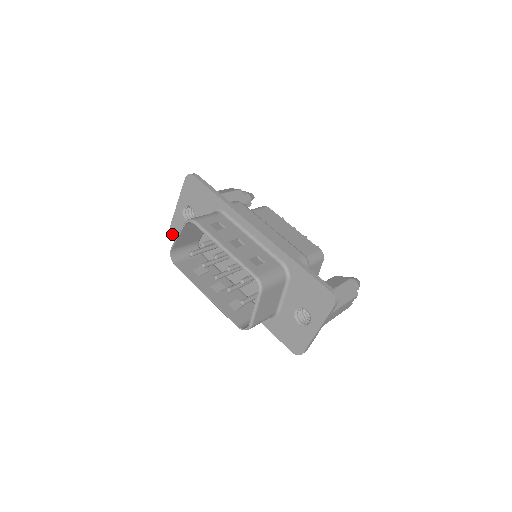
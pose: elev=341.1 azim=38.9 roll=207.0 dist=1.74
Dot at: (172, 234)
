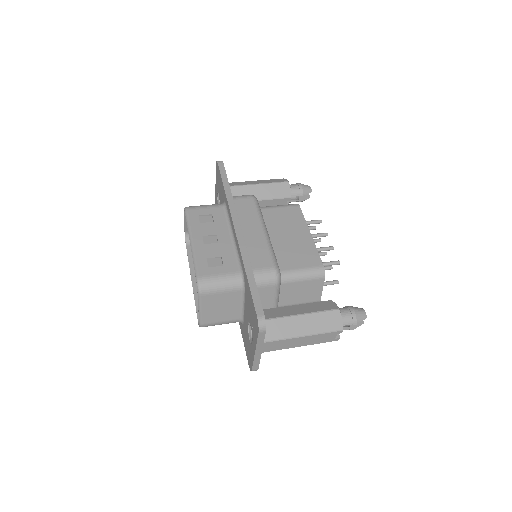
Dot at: occluded
